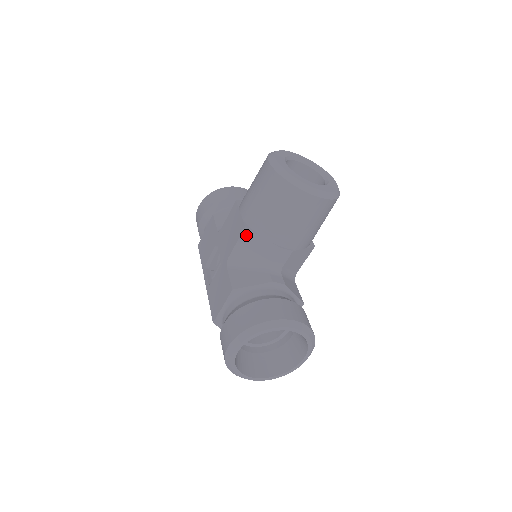
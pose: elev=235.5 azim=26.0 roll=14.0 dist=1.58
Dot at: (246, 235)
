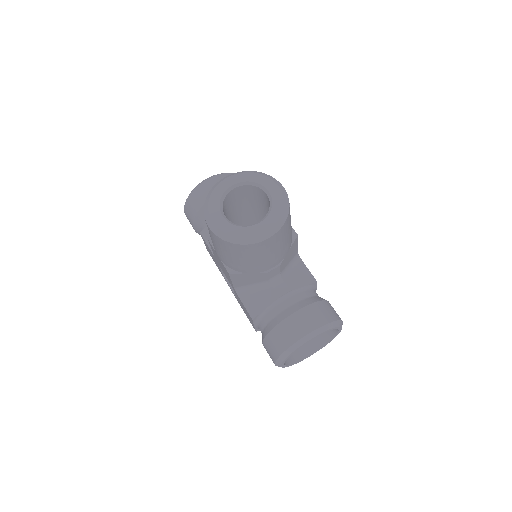
Dot at: (234, 276)
